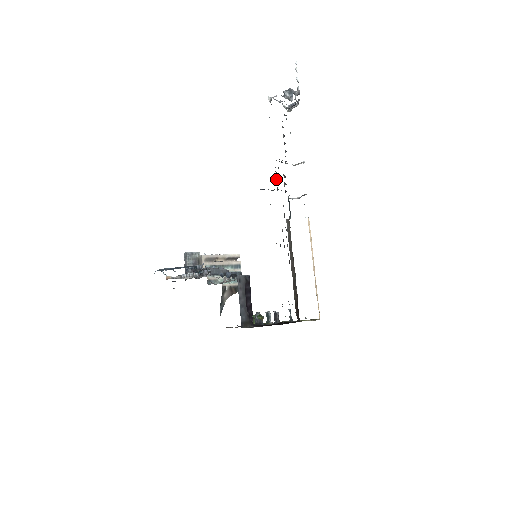
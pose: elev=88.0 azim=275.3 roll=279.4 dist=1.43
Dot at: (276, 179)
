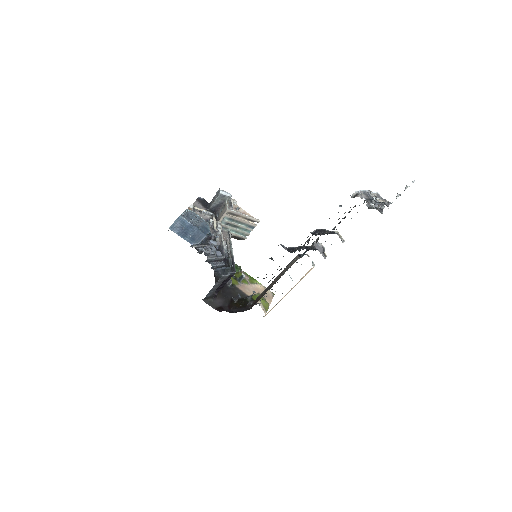
Dot at: occluded
